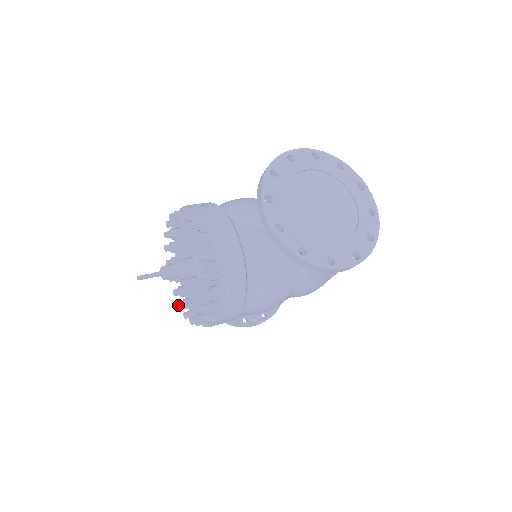
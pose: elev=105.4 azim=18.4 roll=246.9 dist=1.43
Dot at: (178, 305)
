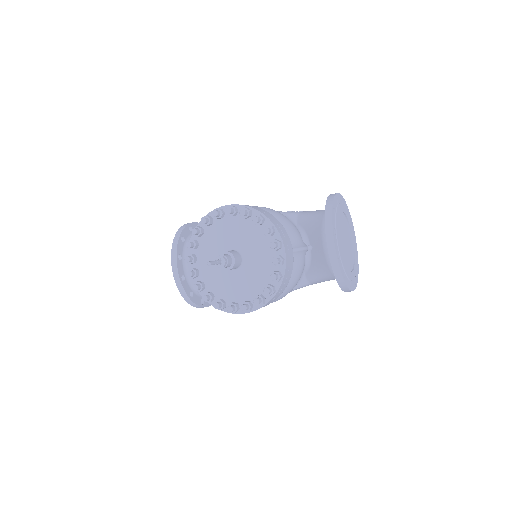
Dot at: (195, 287)
